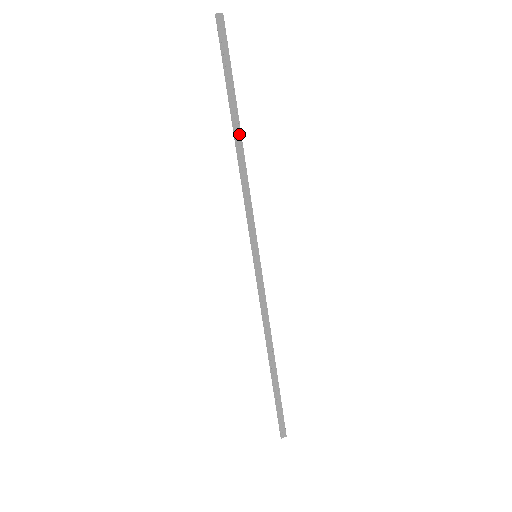
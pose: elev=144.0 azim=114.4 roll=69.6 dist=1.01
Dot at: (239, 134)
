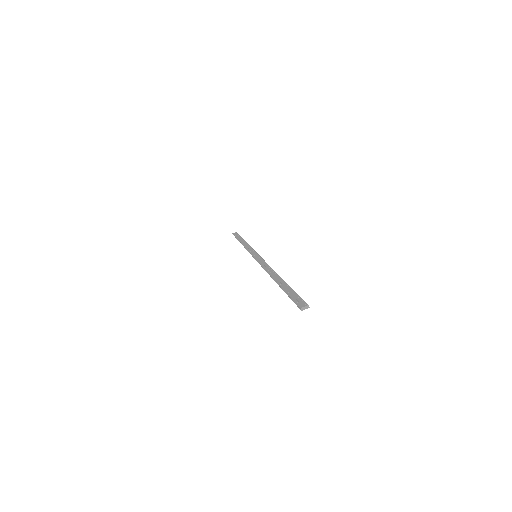
Dot at: occluded
